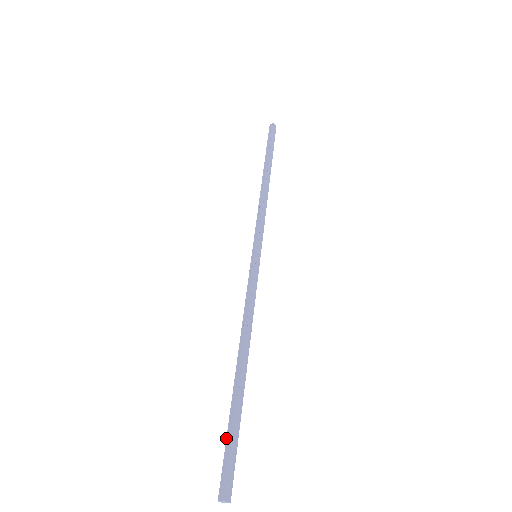
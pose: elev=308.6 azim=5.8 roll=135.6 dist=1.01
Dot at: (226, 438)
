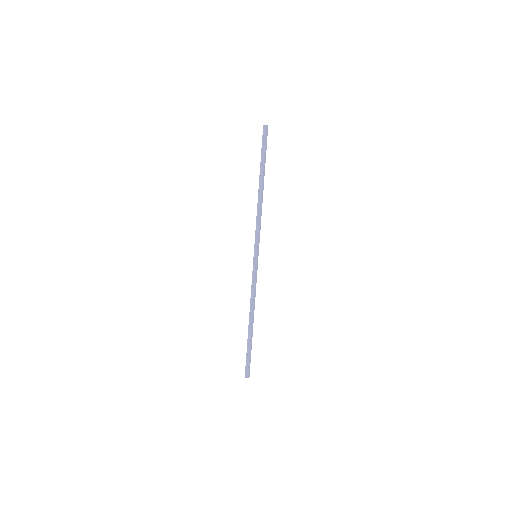
Dot at: (246, 355)
